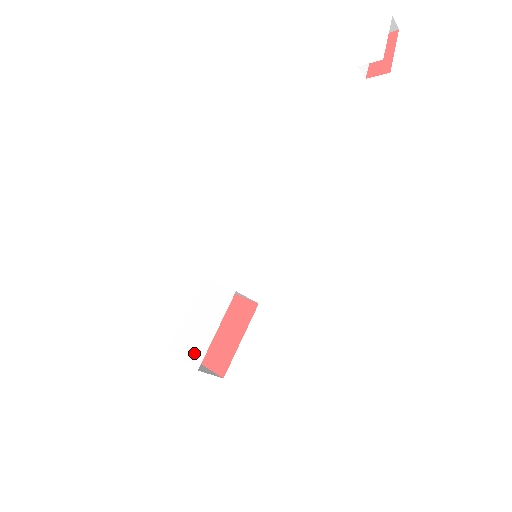
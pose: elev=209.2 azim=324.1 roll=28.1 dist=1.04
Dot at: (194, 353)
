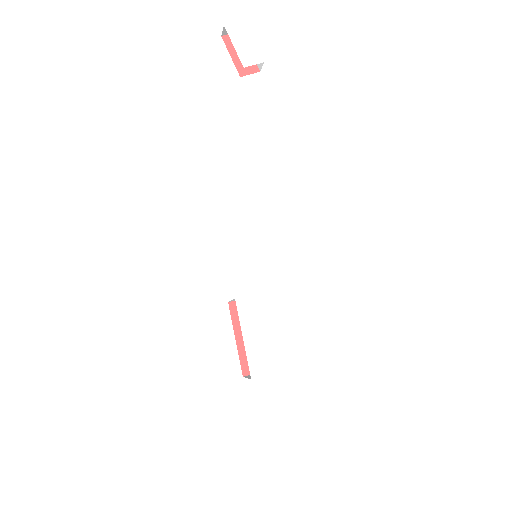
Dot at: (282, 359)
